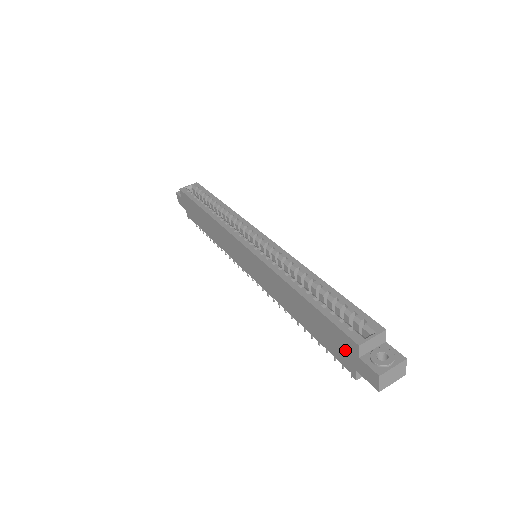
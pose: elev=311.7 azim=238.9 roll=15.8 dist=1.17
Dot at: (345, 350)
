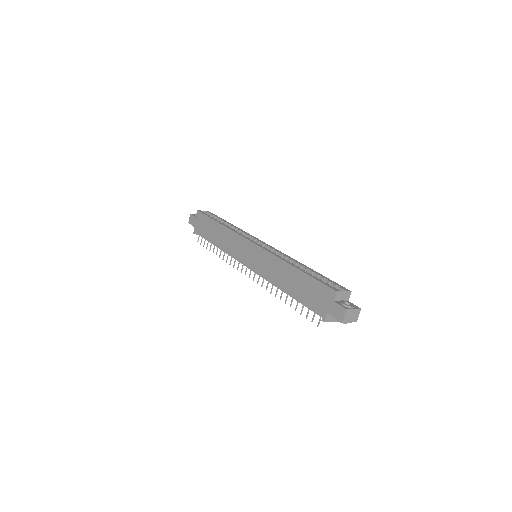
Dot at: (323, 300)
